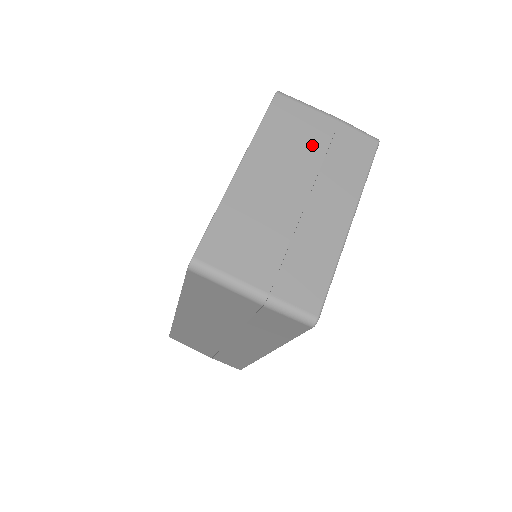
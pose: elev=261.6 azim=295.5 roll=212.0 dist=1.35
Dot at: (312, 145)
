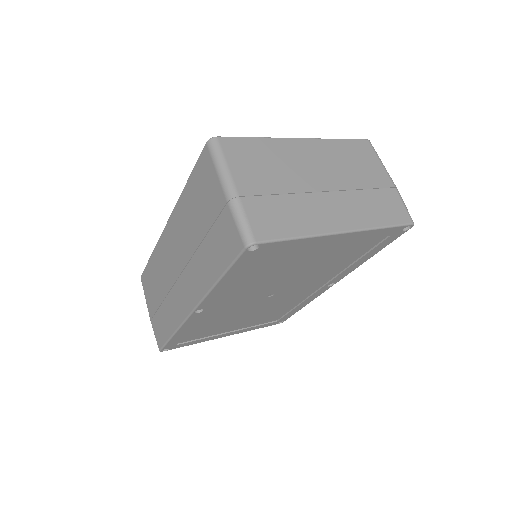
Dot at: (362, 177)
